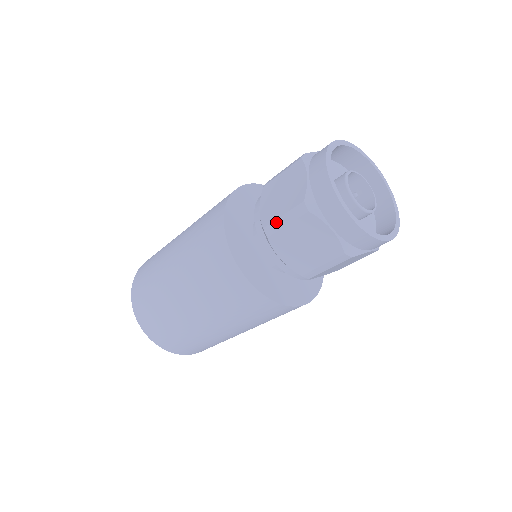
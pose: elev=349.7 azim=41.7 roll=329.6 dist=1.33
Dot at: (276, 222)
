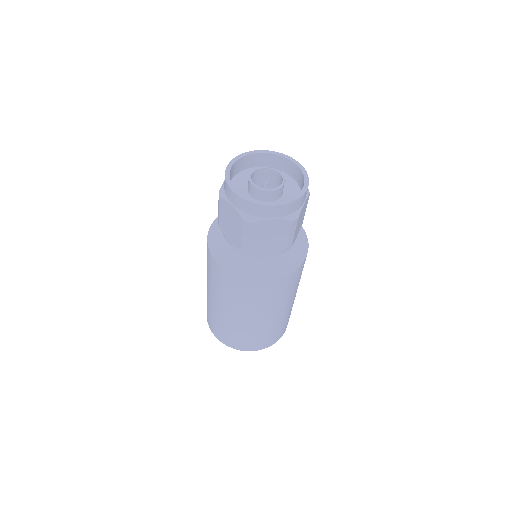
Dot at: (218, 213)
